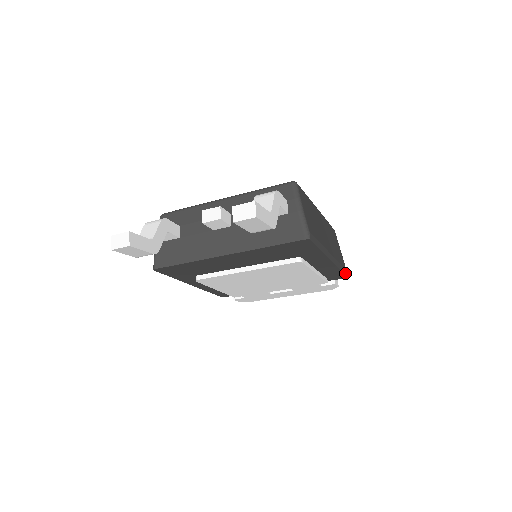
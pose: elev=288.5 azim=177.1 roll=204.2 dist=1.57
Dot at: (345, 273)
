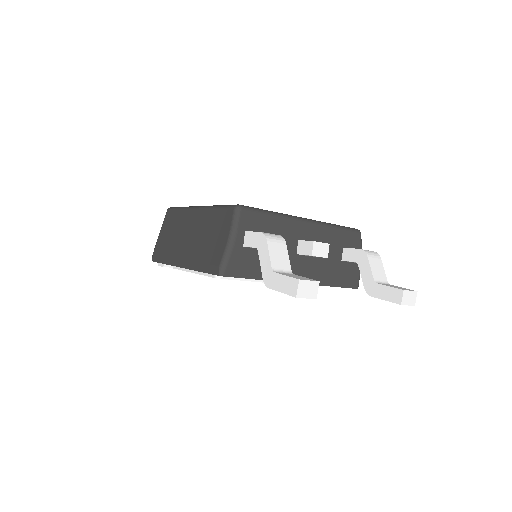
Dot at: occluded
